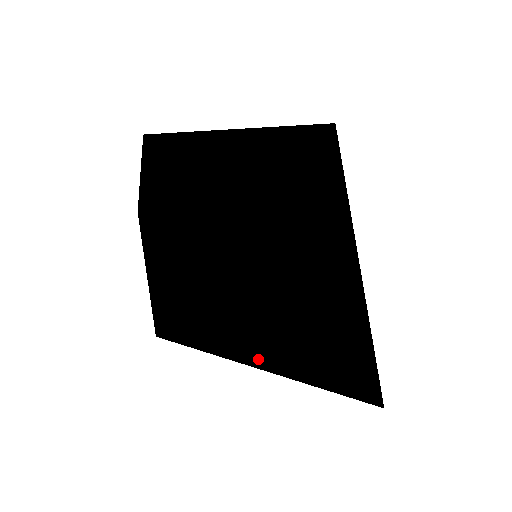
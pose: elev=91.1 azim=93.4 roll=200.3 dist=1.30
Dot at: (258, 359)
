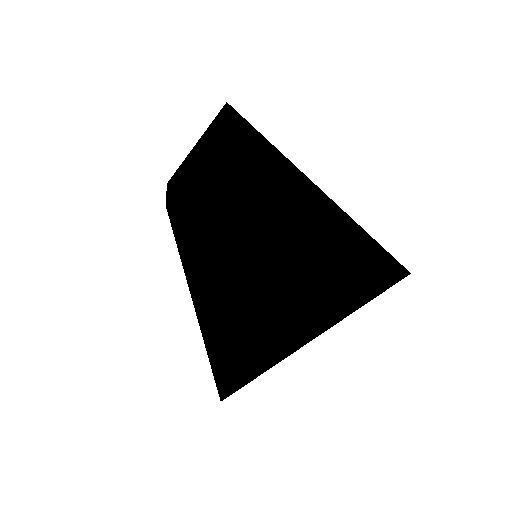
Dot at: occluded
